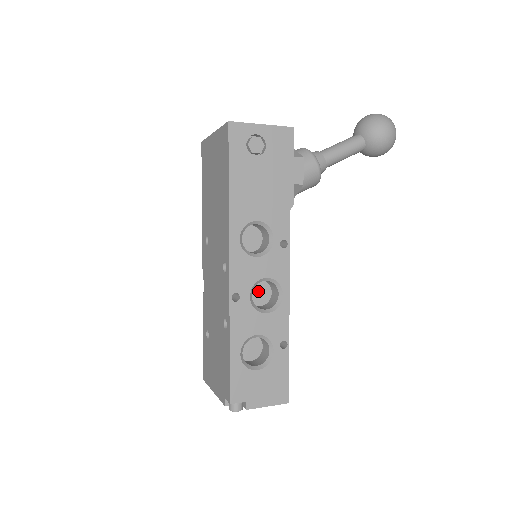
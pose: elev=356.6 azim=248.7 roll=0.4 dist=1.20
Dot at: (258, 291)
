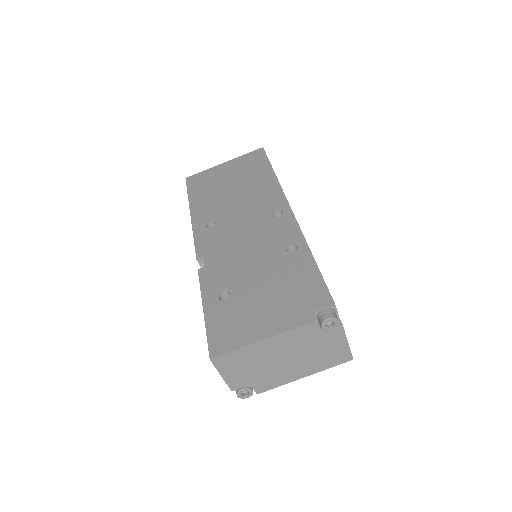
Dot at: occluded
